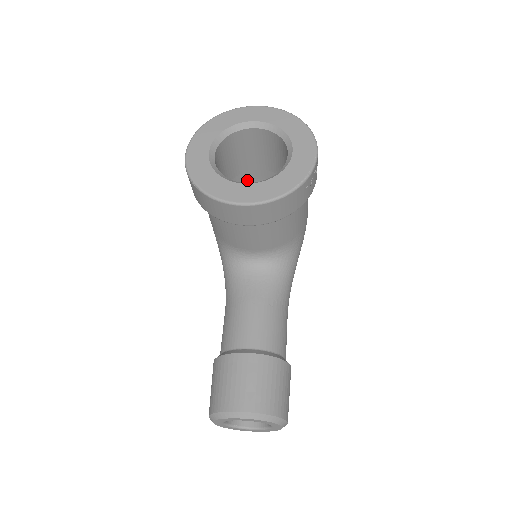
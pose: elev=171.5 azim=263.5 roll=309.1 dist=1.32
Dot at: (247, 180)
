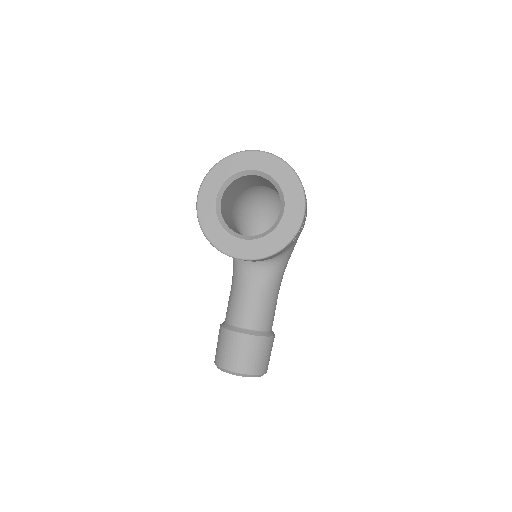
Dot at: occluded
